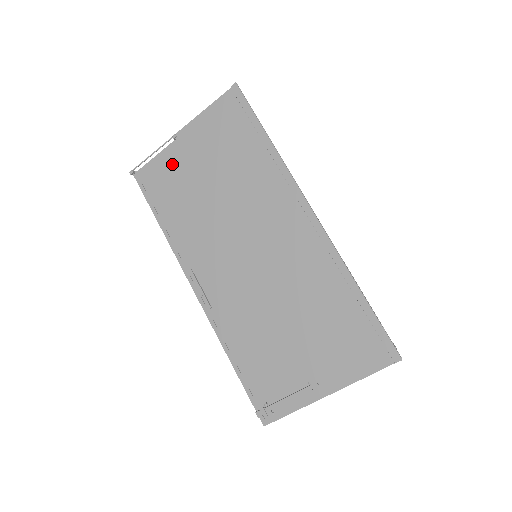
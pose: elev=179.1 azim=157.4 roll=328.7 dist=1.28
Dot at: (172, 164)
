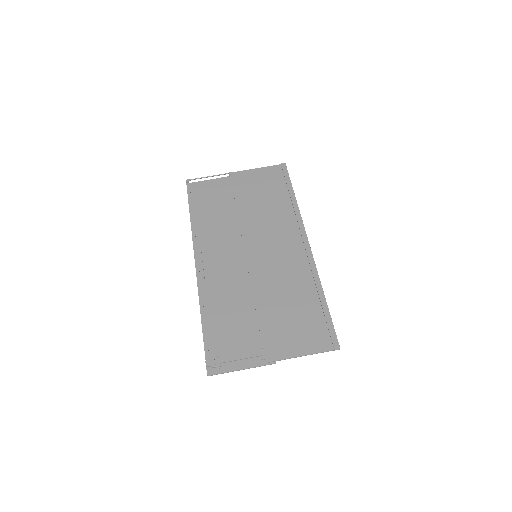
Dot at: (219, 188)
